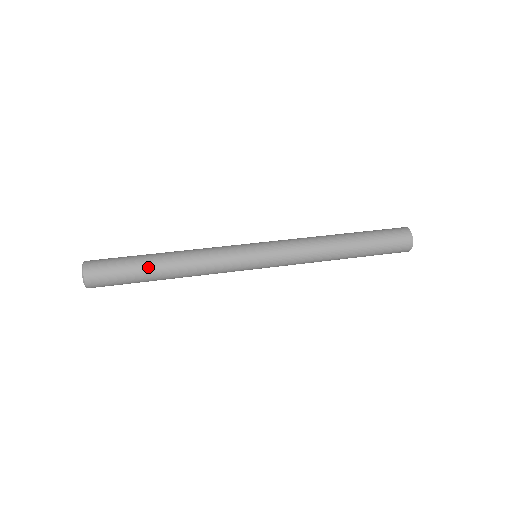
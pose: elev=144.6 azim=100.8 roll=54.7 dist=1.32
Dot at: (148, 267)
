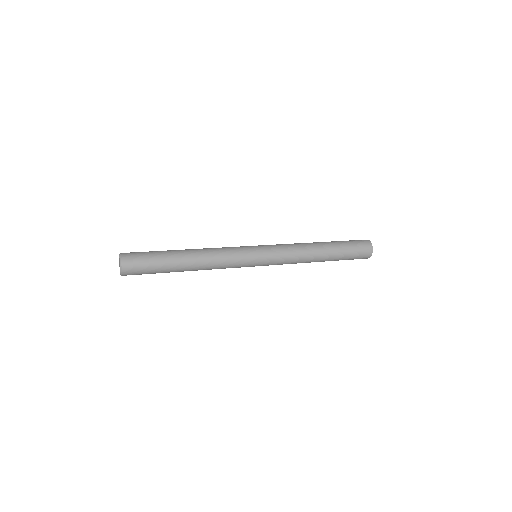
Dot at: (174, 258)
